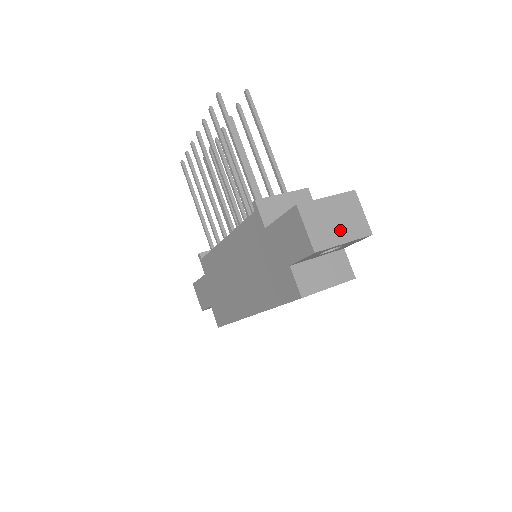
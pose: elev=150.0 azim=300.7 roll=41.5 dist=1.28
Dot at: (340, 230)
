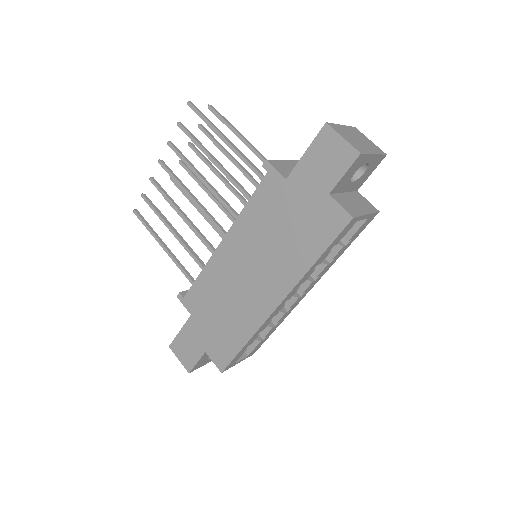
Dot at: (365, 146)
